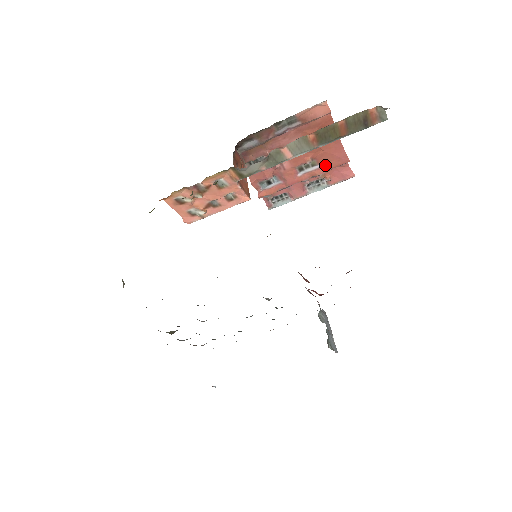
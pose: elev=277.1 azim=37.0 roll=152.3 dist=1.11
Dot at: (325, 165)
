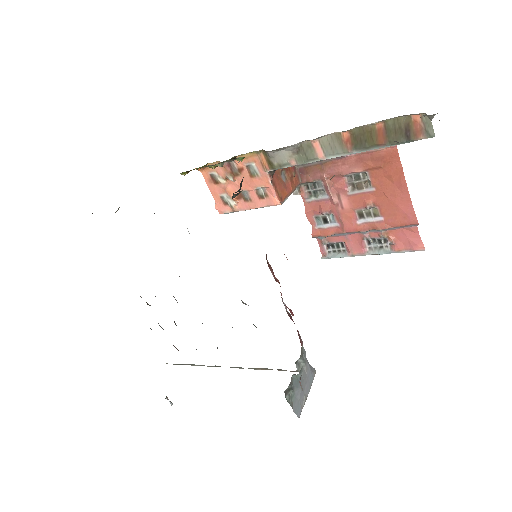
Dot at: (389, 219)
